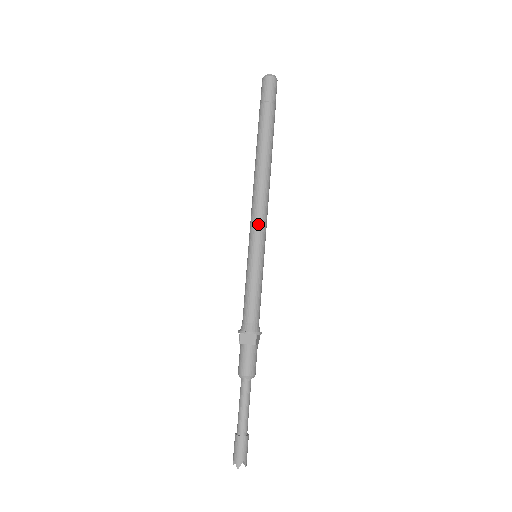
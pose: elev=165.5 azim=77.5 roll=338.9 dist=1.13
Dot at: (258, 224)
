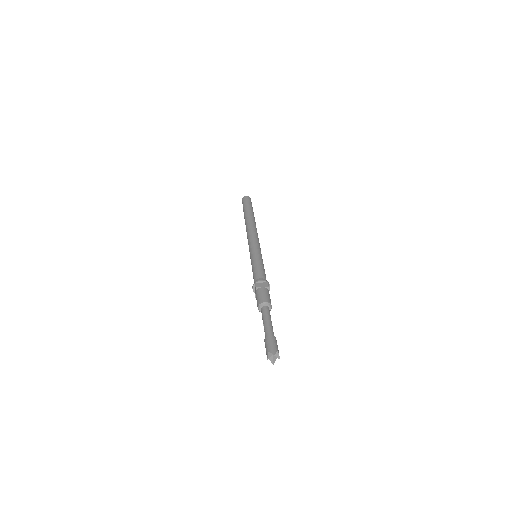
Dot at: (255, 240)
